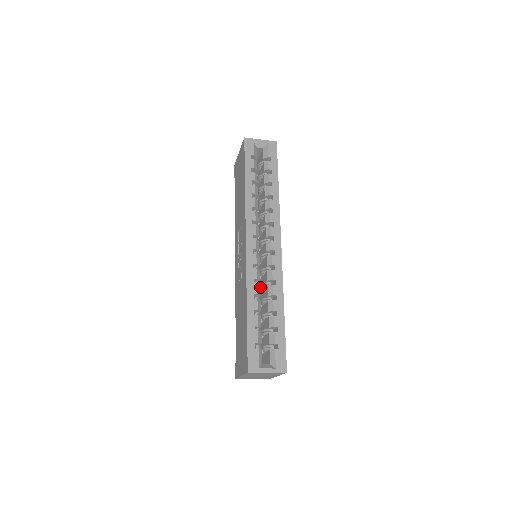
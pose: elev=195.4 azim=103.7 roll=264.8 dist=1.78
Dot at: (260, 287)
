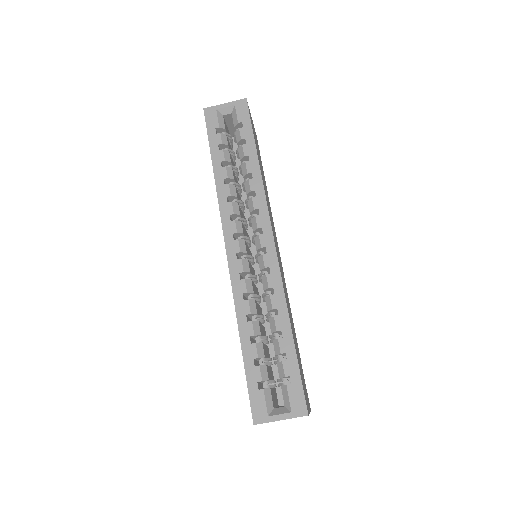
Dot at: occluded
